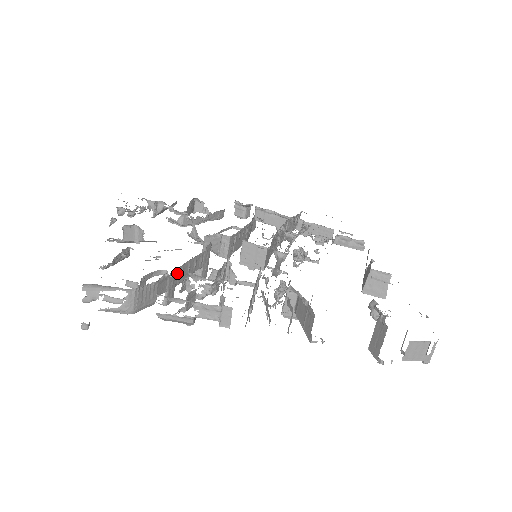
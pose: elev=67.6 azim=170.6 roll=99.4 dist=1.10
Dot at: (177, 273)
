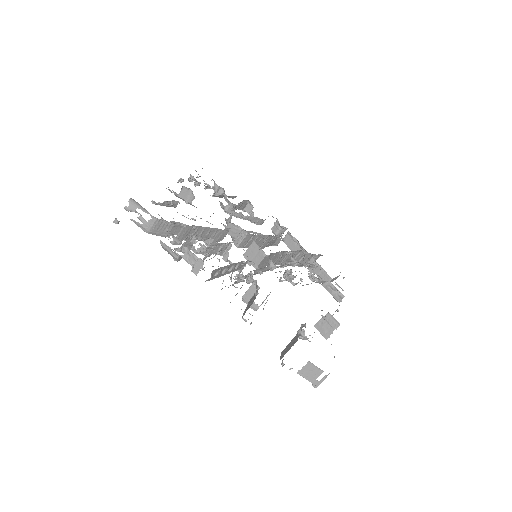
Dot at: (192, 229)
